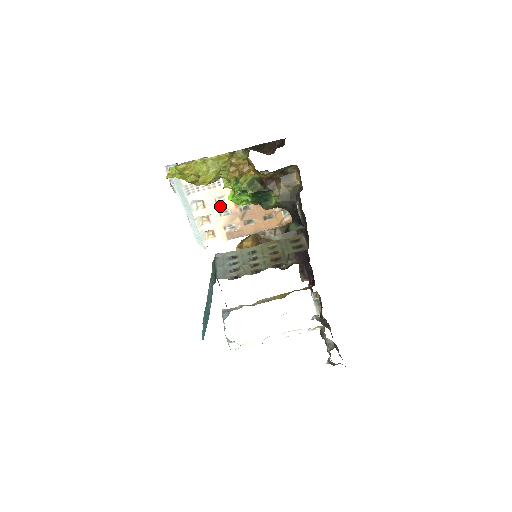
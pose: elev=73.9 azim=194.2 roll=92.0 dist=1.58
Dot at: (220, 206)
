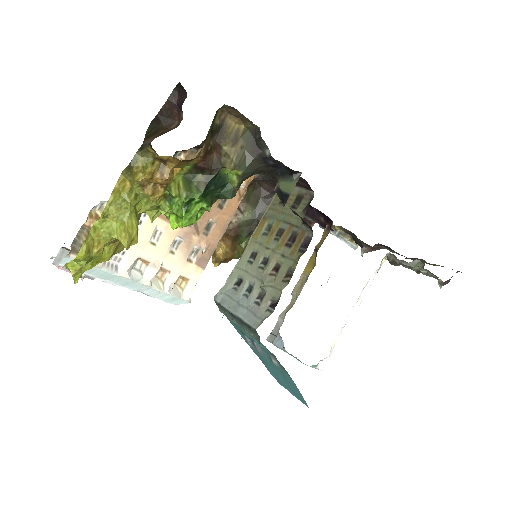
Dot at: (163, 244)
